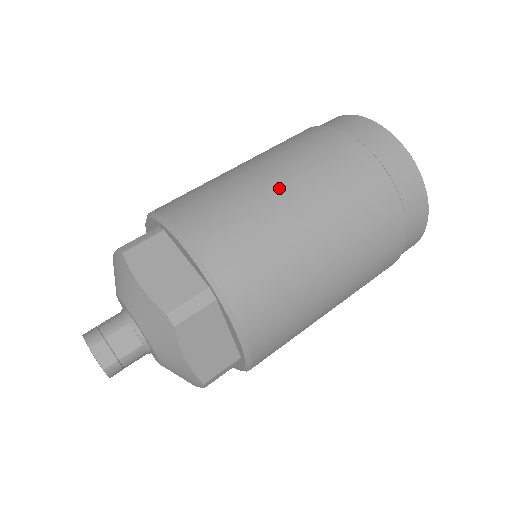
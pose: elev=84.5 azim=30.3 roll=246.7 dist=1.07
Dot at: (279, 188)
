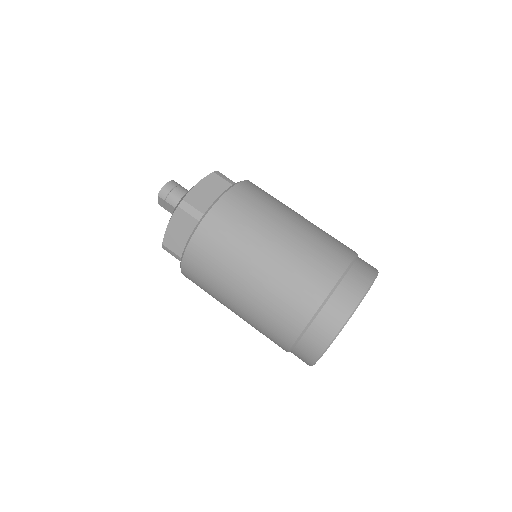
Dot at: (243, 286)
